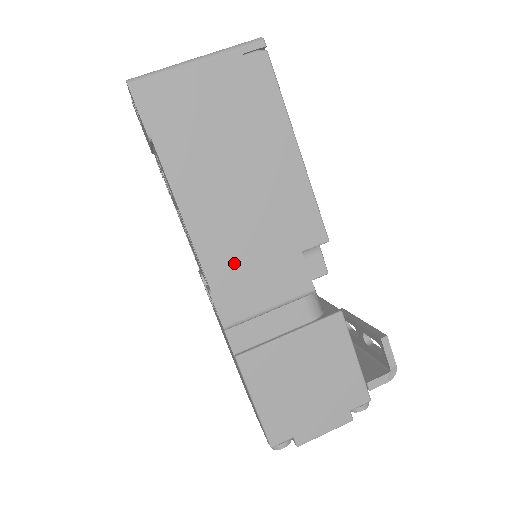
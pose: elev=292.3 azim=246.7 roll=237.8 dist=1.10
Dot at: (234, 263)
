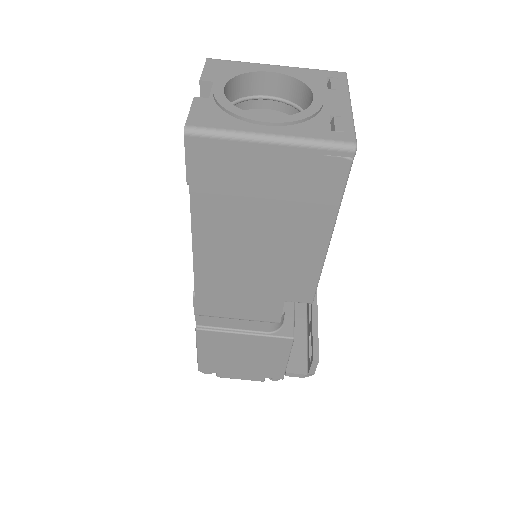
Dot at: (223, 287)
